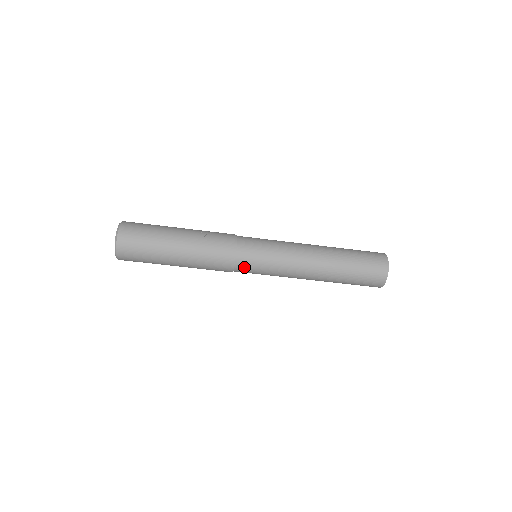
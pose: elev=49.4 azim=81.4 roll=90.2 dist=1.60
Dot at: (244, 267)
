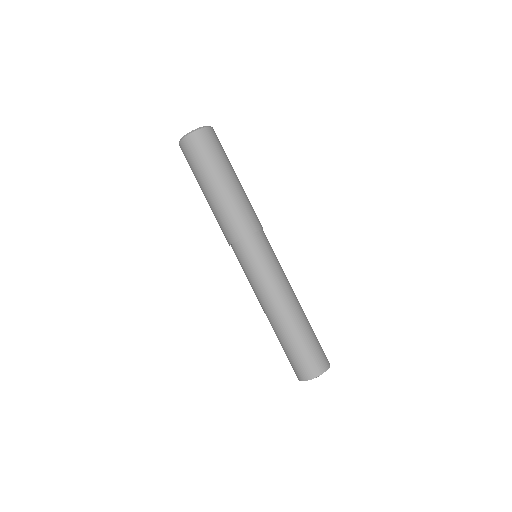
Dot at: (262, 240)
